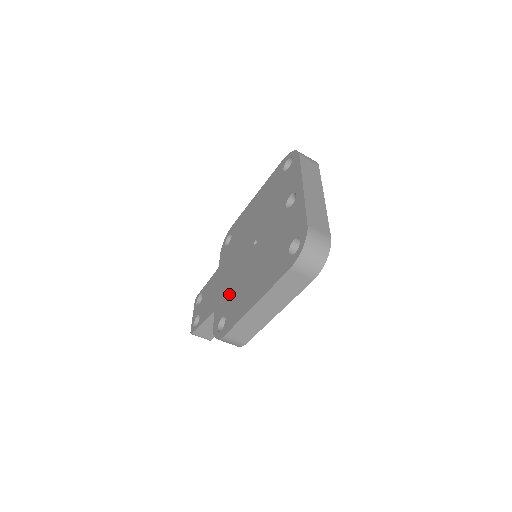
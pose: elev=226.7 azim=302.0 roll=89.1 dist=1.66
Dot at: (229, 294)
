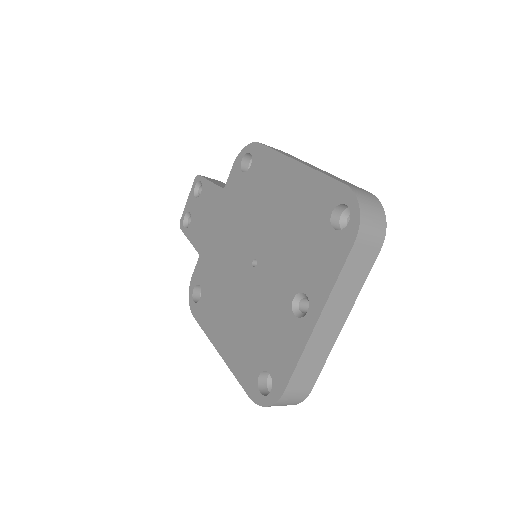
Dot at: (213, 271)
